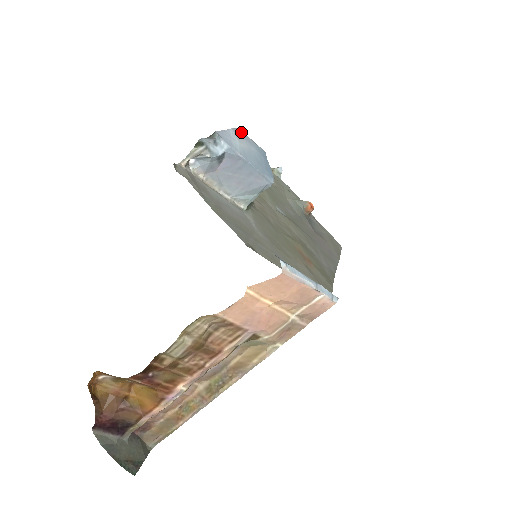
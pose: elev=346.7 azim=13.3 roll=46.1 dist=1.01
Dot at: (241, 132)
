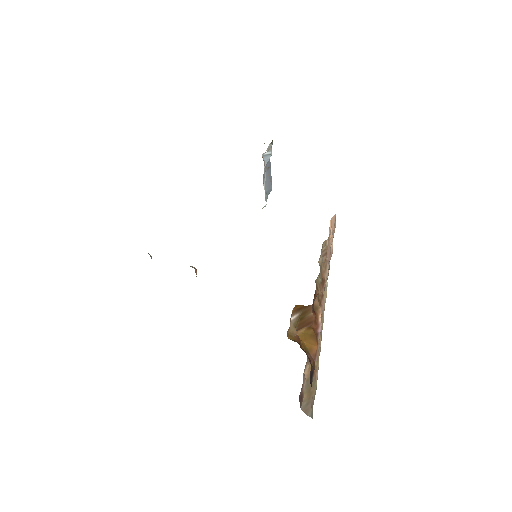
Dot at: occluded
